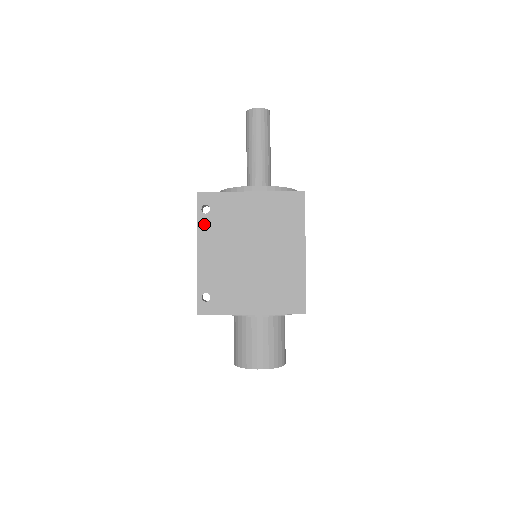
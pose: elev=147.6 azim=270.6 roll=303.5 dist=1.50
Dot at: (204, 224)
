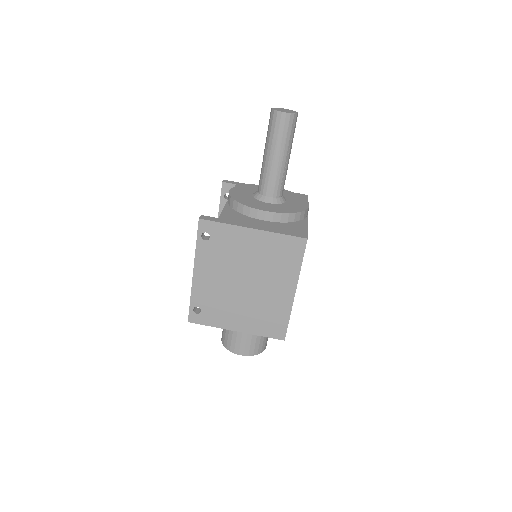
Dot at: (202, 249)
